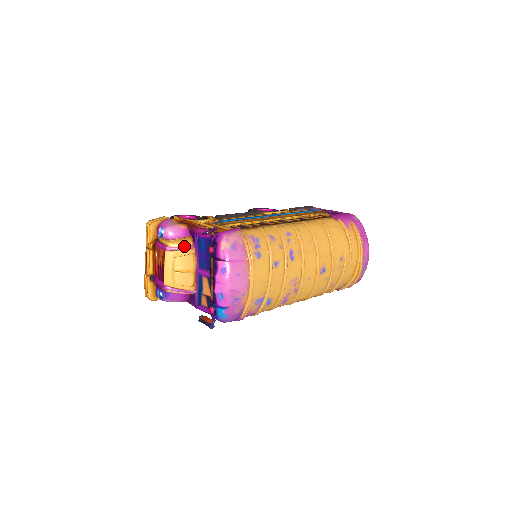
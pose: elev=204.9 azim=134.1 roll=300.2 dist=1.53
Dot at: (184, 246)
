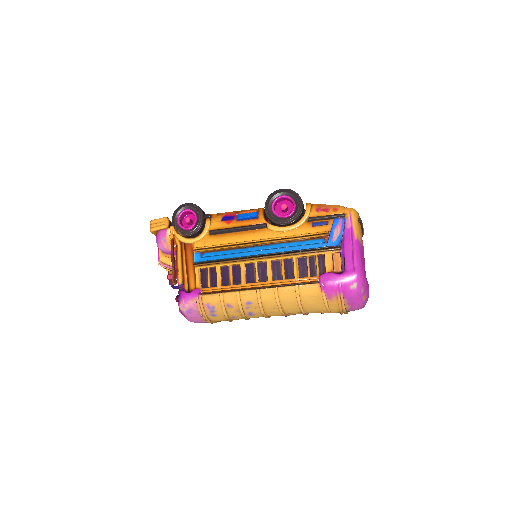
Dot at: (170, 268)
